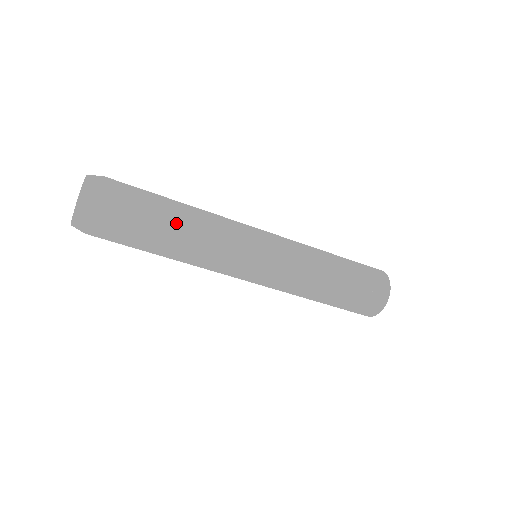
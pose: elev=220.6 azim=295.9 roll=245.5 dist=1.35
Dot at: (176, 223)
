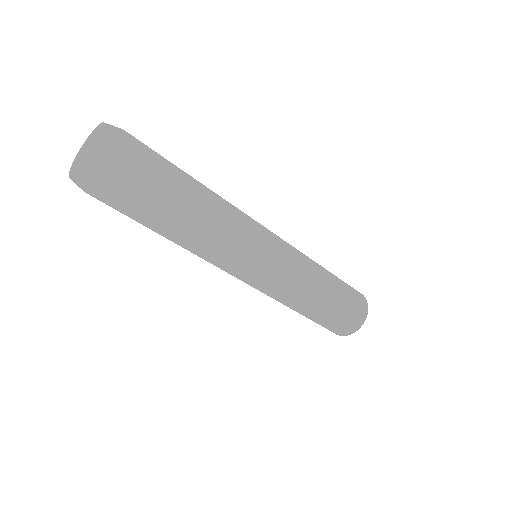
Dot at: (181, 228)
